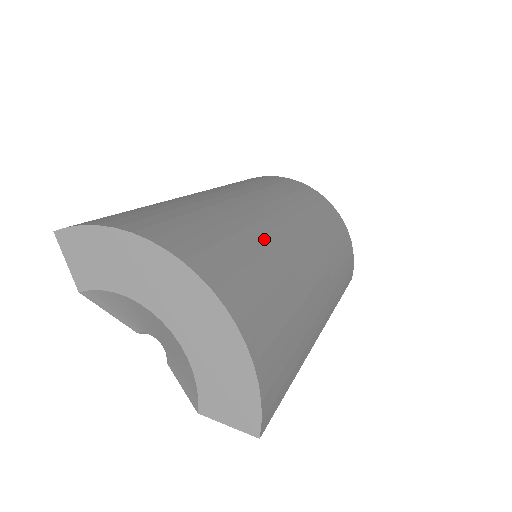
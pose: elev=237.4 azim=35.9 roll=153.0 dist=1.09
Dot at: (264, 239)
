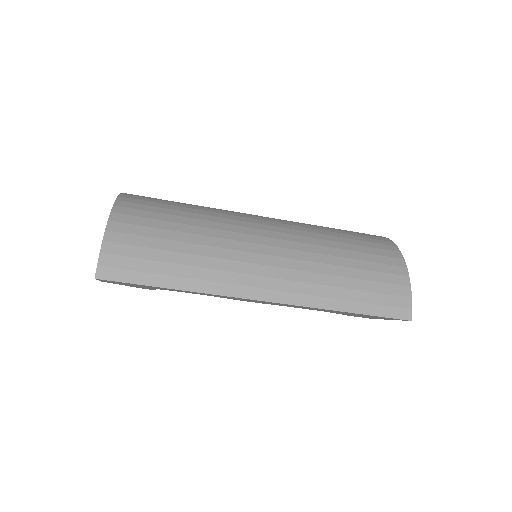
Dot at: (213, 213)
